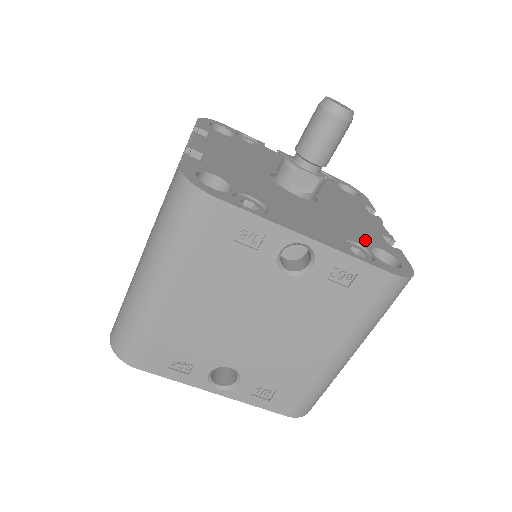
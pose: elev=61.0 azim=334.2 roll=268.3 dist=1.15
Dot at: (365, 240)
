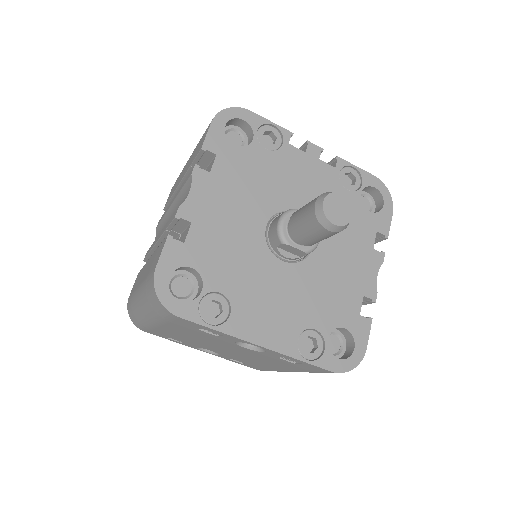
Dot at: (331, 319)
